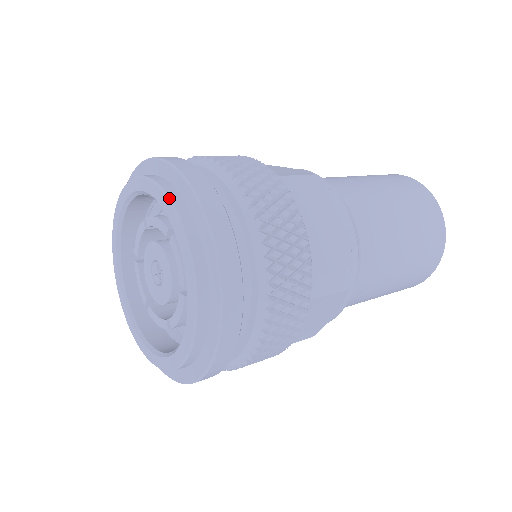
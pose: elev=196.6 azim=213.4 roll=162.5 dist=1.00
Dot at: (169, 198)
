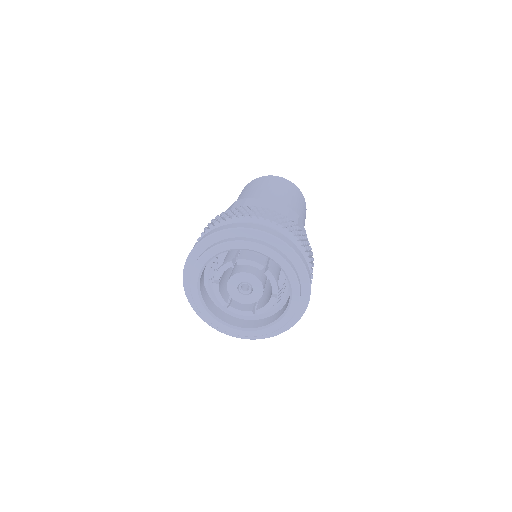
Dot at: (280, 255)
